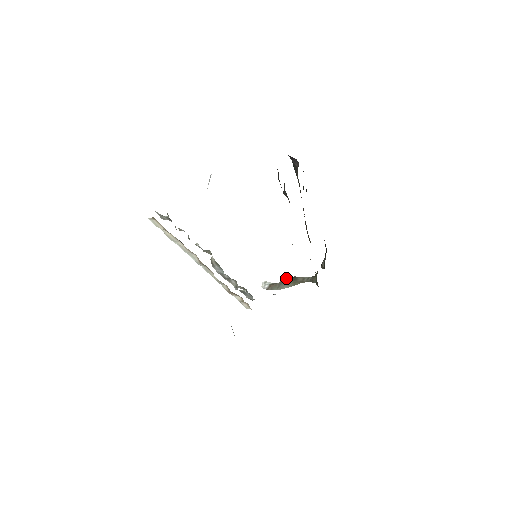
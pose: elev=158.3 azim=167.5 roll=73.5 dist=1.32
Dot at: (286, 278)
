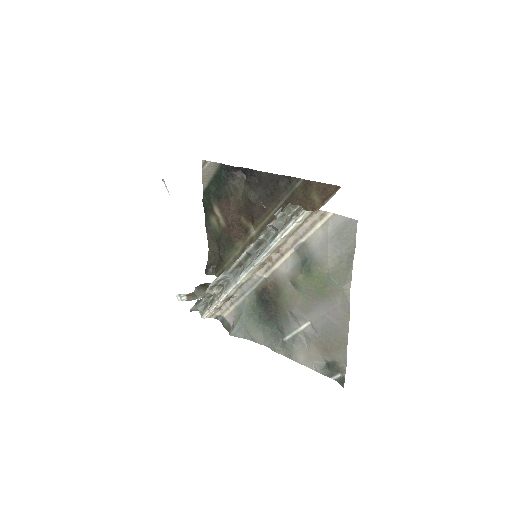
Dot at: (200, 286)
